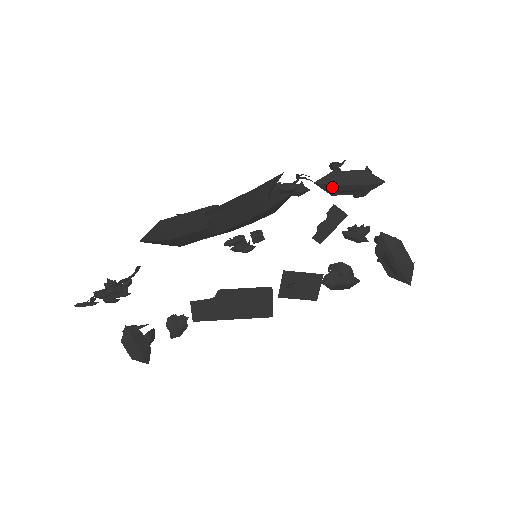
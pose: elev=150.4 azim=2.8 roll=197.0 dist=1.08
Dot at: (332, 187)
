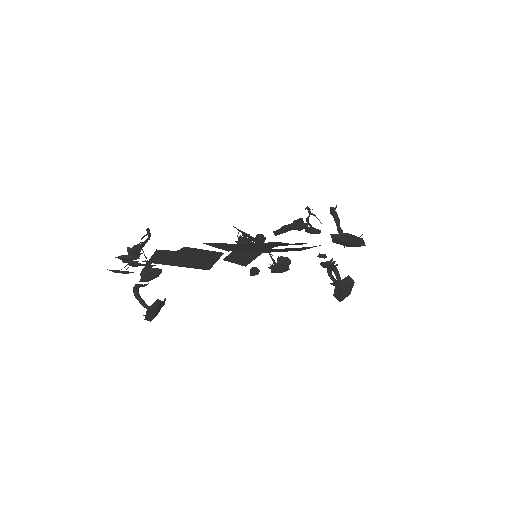
Dot at: (339, 240)
